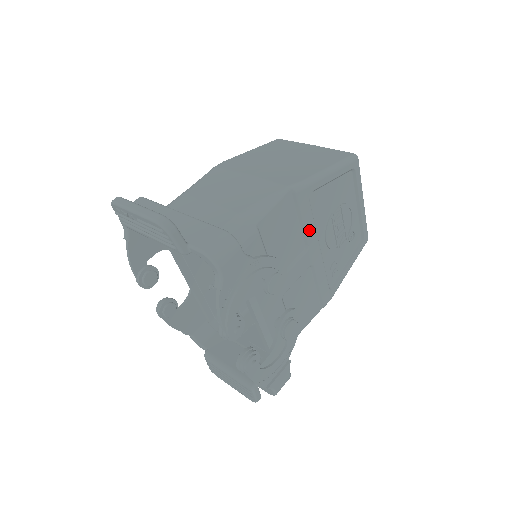
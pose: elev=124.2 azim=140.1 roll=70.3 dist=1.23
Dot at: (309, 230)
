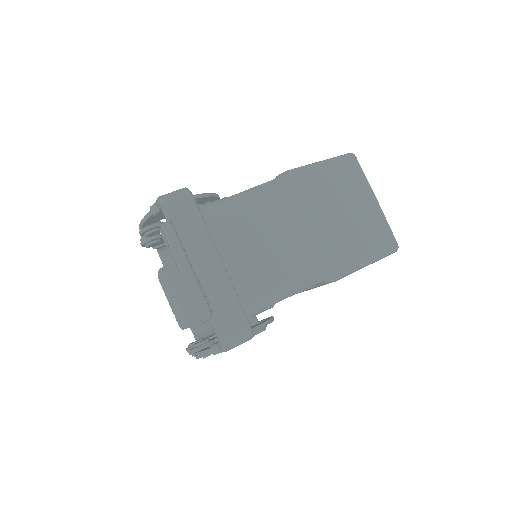
Dot at: (312, 288)
